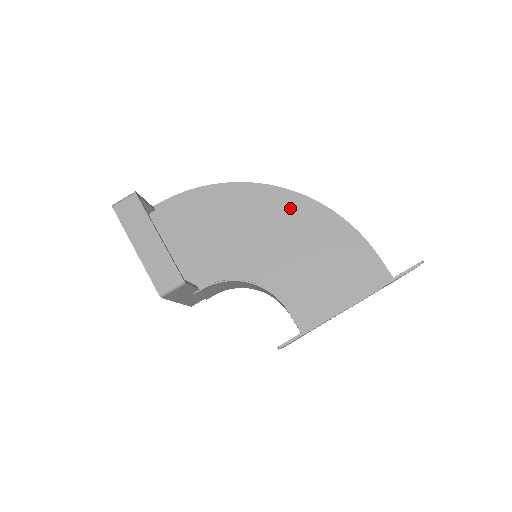
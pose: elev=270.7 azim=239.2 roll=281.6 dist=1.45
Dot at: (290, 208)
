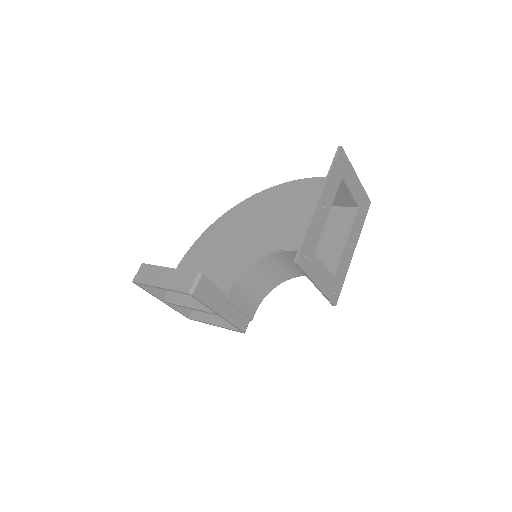
Dot at: (249, 207)
